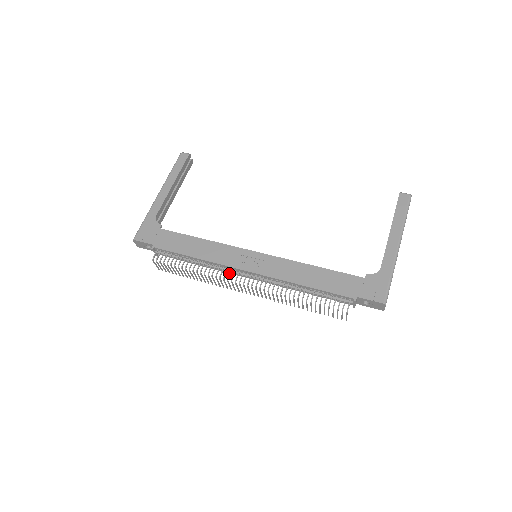
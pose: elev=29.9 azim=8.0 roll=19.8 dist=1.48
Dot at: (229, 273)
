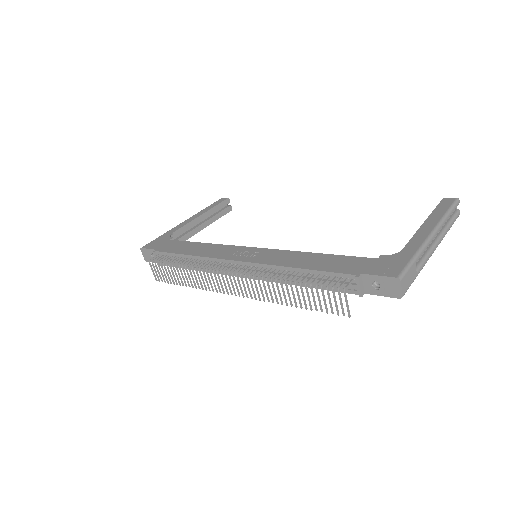
Dot at: (218, 265)
